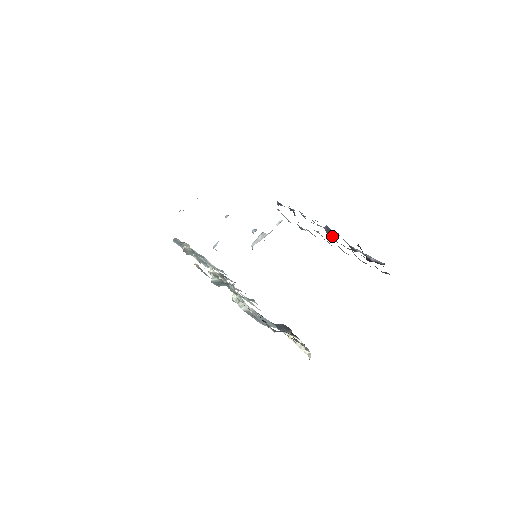
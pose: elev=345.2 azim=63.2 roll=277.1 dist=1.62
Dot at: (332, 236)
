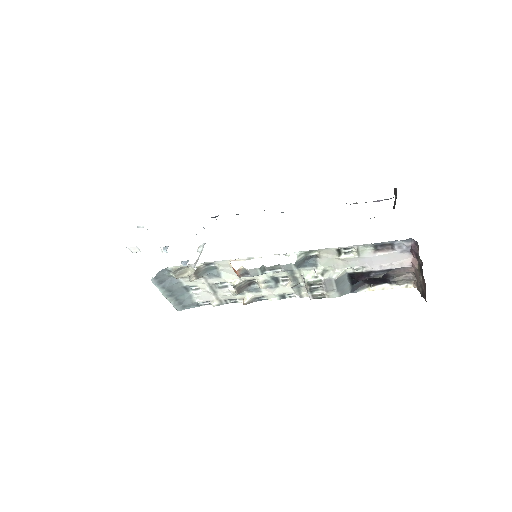
Dot at: occluded
